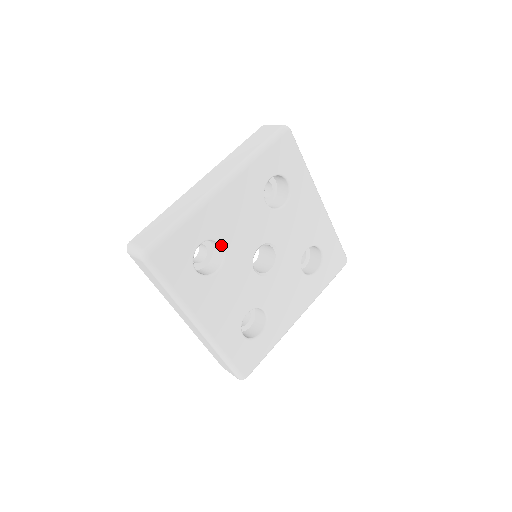
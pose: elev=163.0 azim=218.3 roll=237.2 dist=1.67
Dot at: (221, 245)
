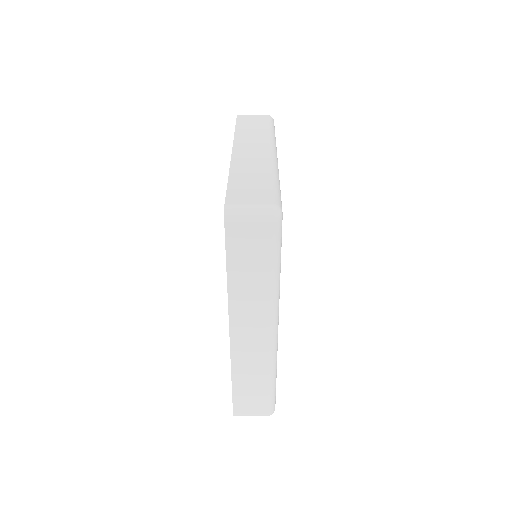
Dot at: occluded
